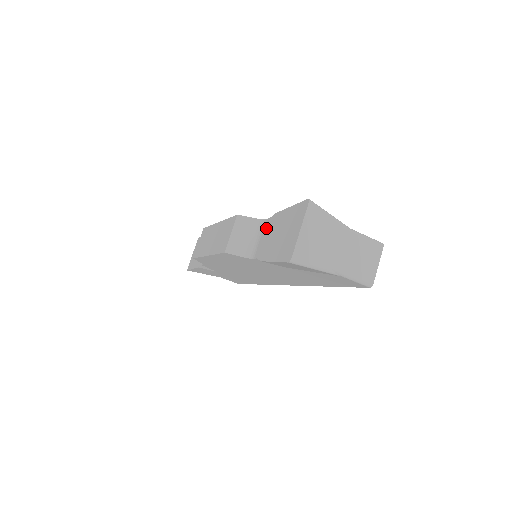
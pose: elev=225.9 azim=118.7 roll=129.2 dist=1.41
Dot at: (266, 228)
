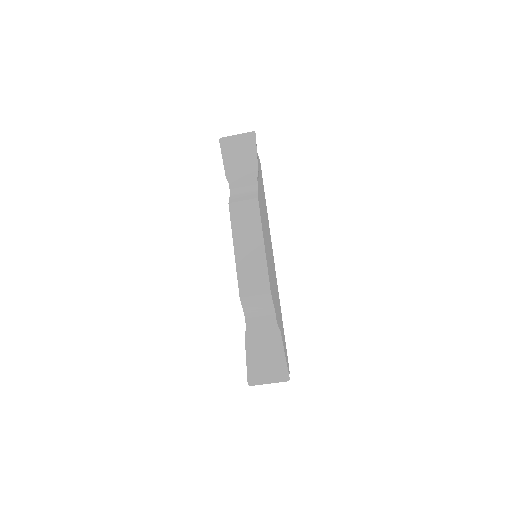
Dot at: (269, 324)
